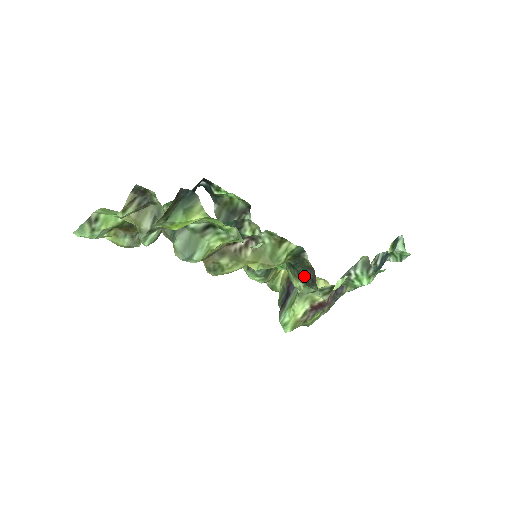
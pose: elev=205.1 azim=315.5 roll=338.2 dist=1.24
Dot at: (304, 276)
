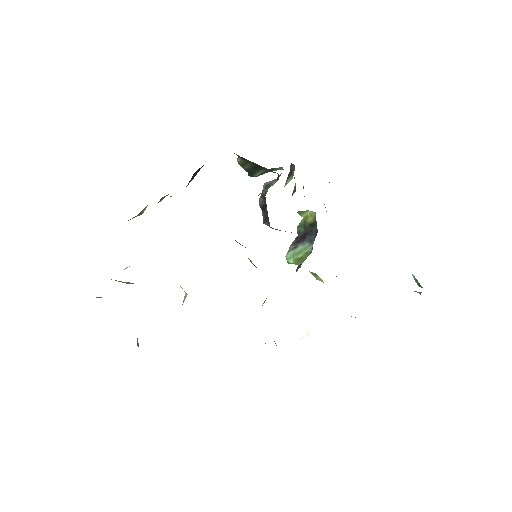
Dot at: occluded
